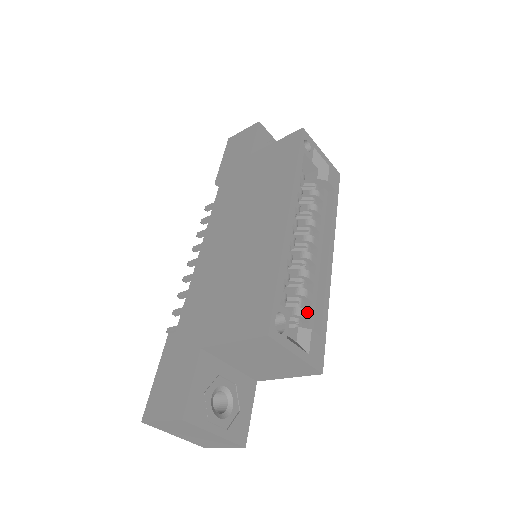
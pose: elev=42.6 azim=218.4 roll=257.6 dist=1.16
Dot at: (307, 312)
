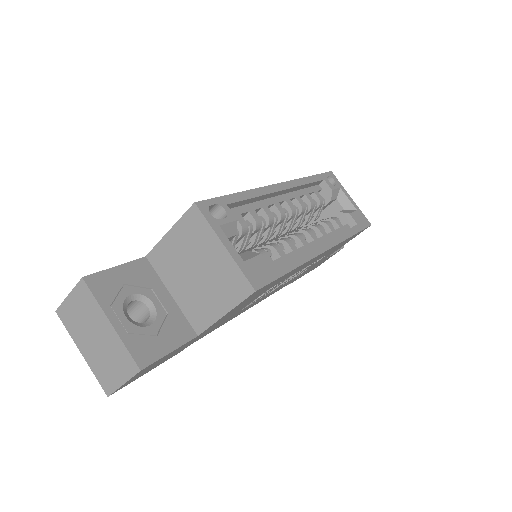
Dot at: (269, 256)
